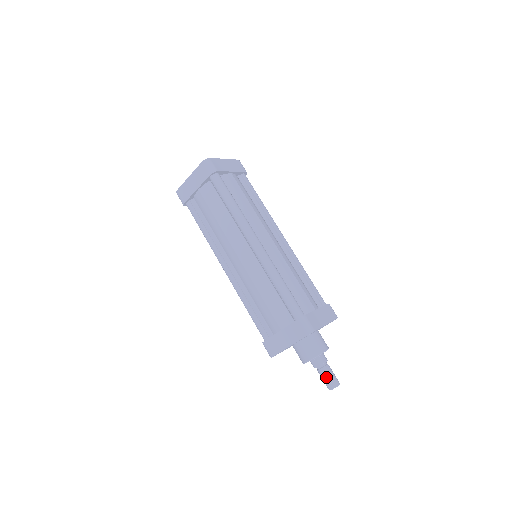
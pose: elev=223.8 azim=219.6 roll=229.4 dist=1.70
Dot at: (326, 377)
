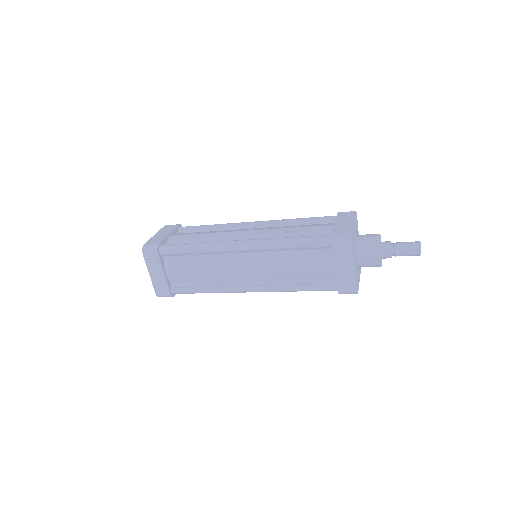
Dot at: (405, 250)
